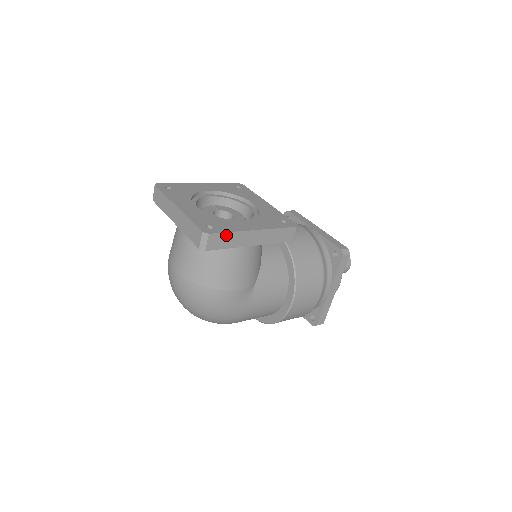
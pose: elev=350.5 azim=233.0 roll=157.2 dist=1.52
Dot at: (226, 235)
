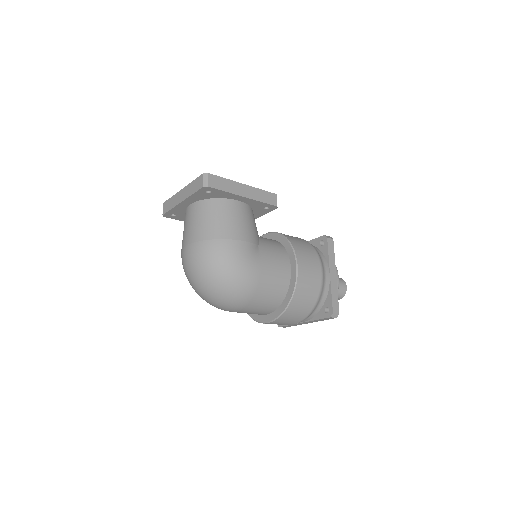
Dot at: (222, 180)
